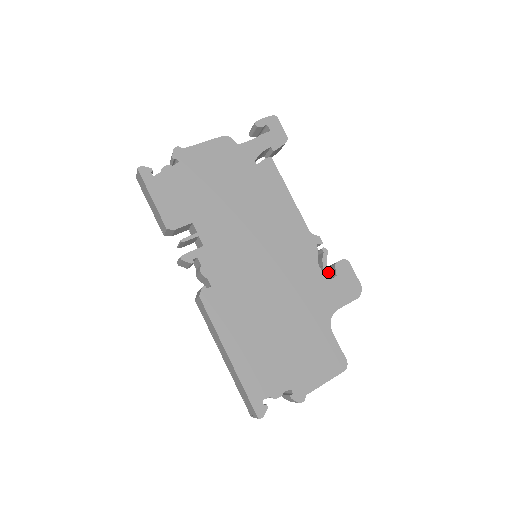
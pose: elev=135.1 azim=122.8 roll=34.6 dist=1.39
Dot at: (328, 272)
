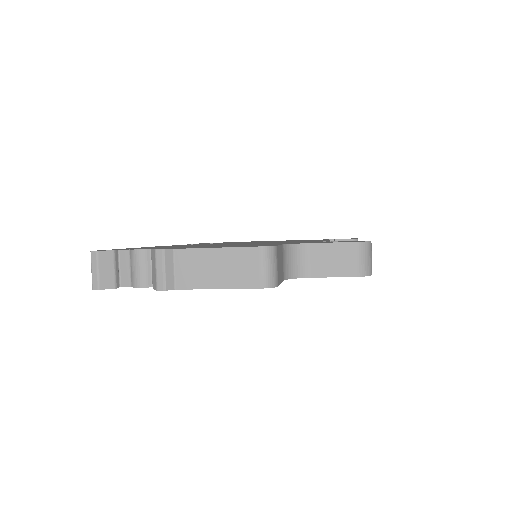
Dot at: occluded
